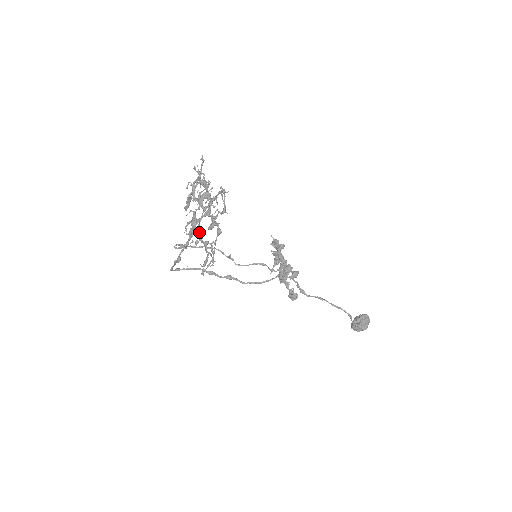
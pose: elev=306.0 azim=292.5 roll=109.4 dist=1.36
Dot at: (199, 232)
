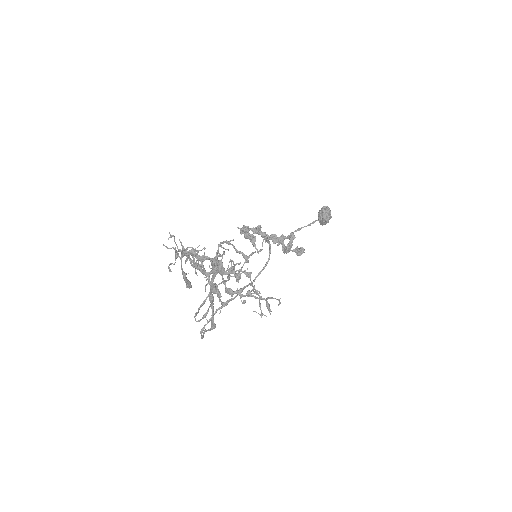
Dot at: (232, 292)
